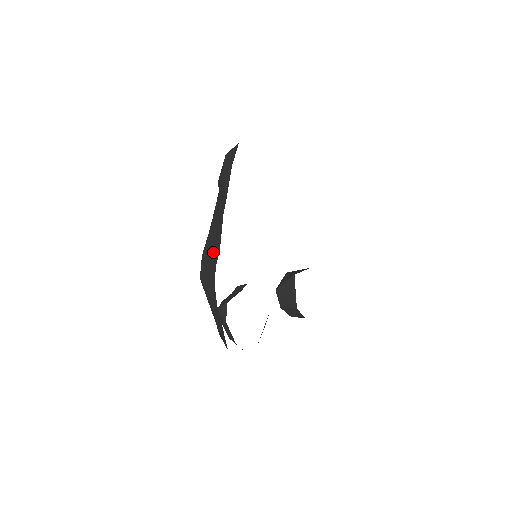
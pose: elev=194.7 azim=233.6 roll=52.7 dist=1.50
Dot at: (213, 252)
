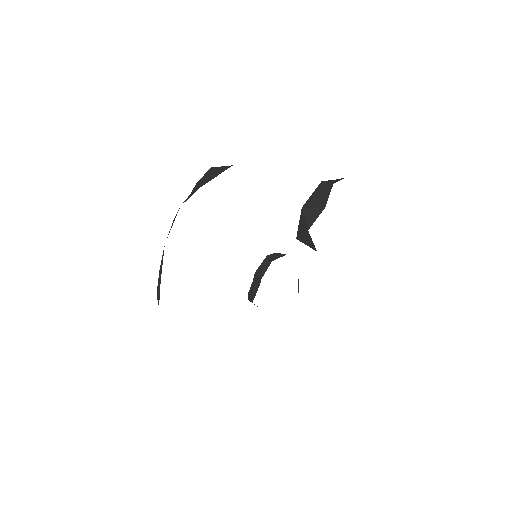
Dot at: occluded
